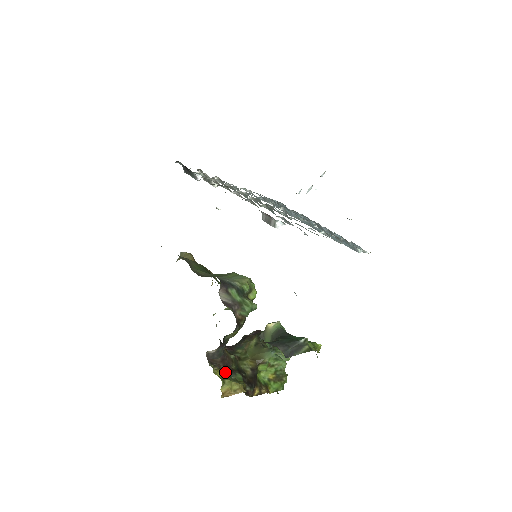
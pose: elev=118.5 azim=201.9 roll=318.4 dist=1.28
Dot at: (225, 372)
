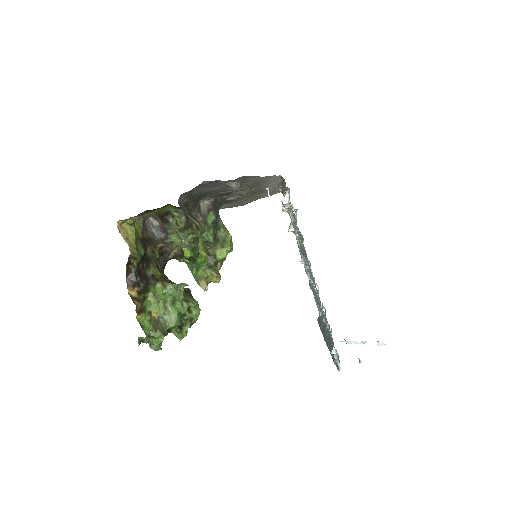
Dot at: (141, 236)
